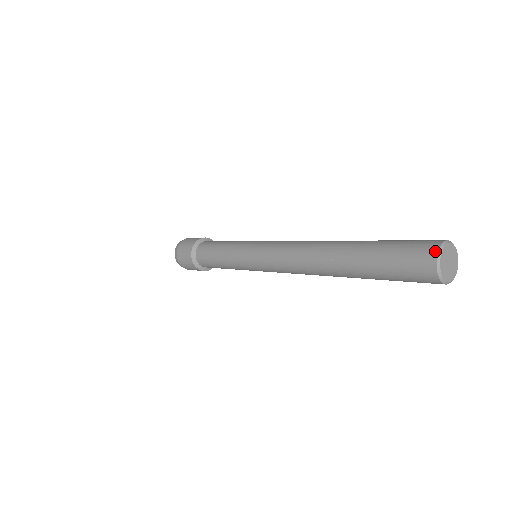
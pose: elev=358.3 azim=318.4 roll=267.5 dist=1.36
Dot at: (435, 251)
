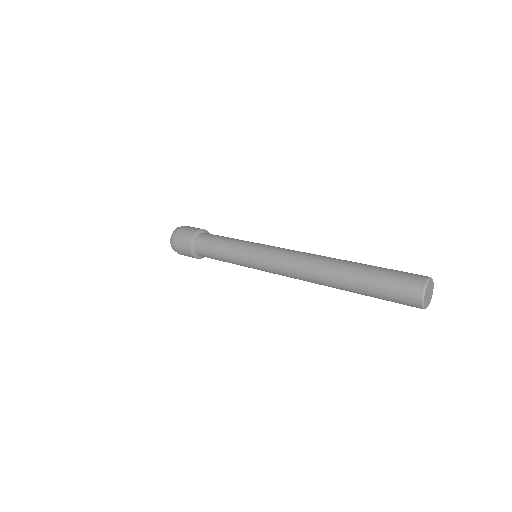
Dot at: (419, 299)
